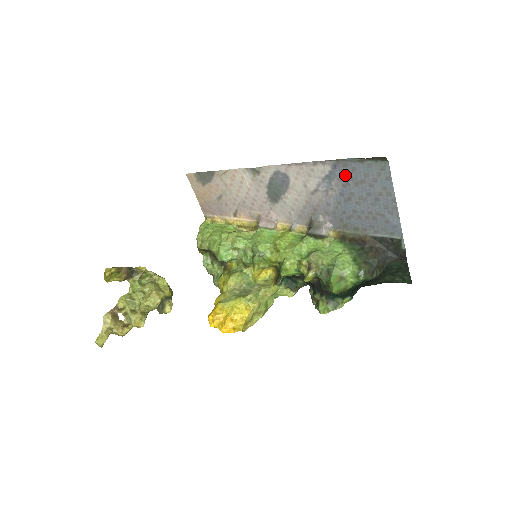
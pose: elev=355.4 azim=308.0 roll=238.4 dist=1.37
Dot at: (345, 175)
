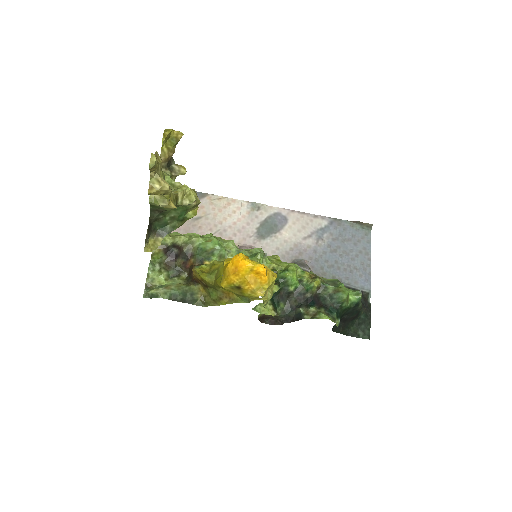
Dot at: (337, 232)
